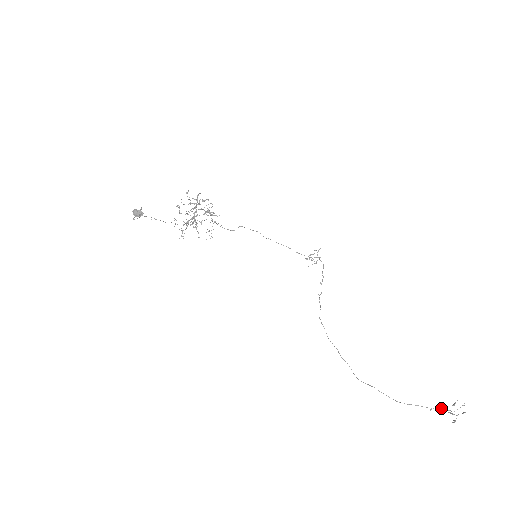
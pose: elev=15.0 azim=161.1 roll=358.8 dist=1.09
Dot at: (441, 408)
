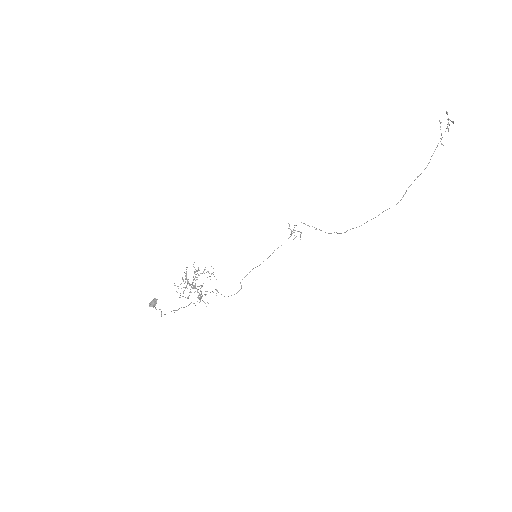
Dot at: (441, 135)
